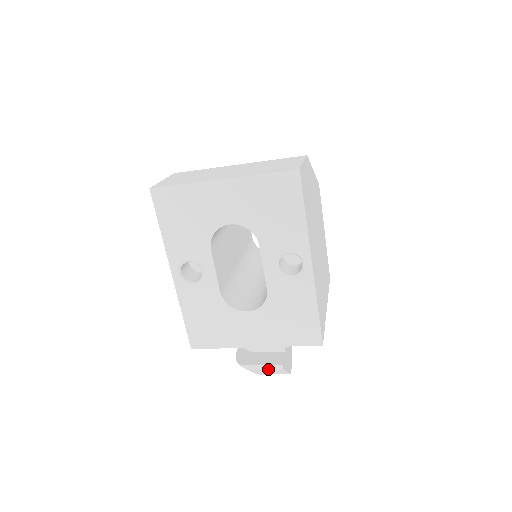
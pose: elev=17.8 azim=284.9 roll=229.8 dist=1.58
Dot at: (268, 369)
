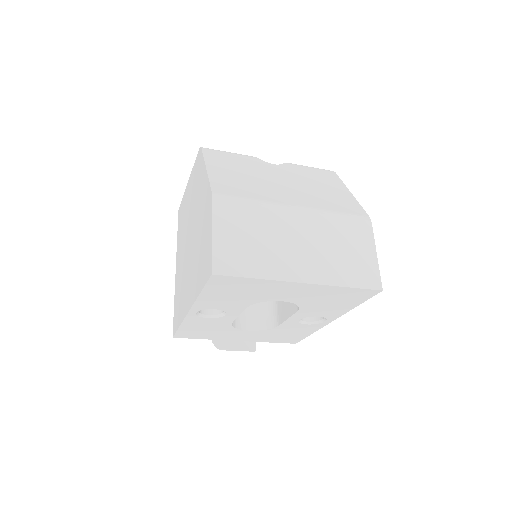
Dot at: (241, 350)
